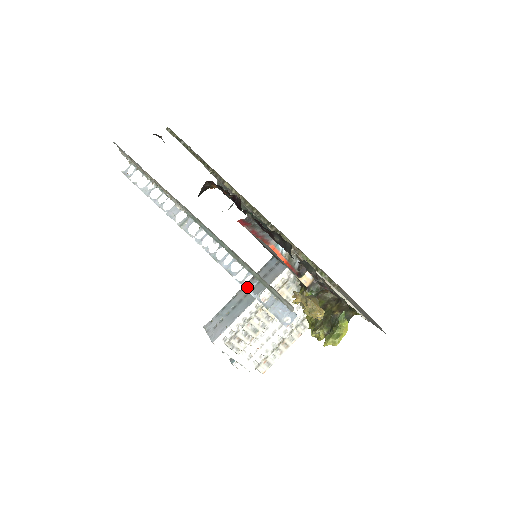
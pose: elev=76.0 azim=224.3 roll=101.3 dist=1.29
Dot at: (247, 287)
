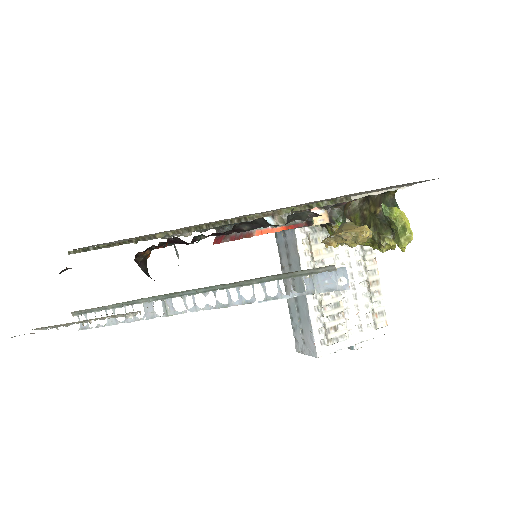
Dot at: (276, 297)
